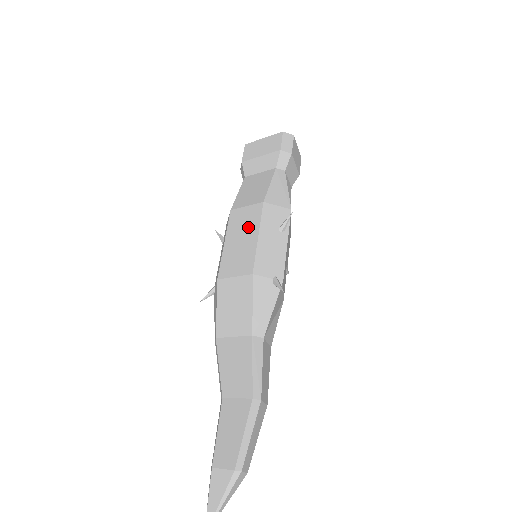
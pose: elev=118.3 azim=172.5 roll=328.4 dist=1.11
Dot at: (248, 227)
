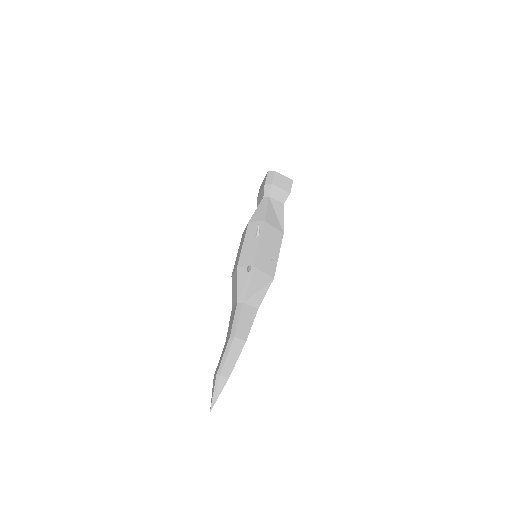
Dot at: (242, 240)
